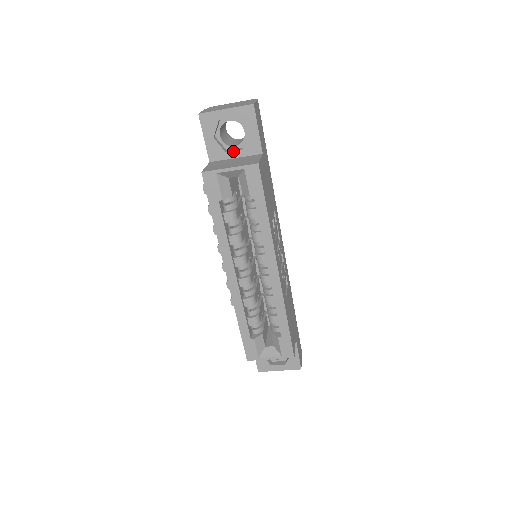
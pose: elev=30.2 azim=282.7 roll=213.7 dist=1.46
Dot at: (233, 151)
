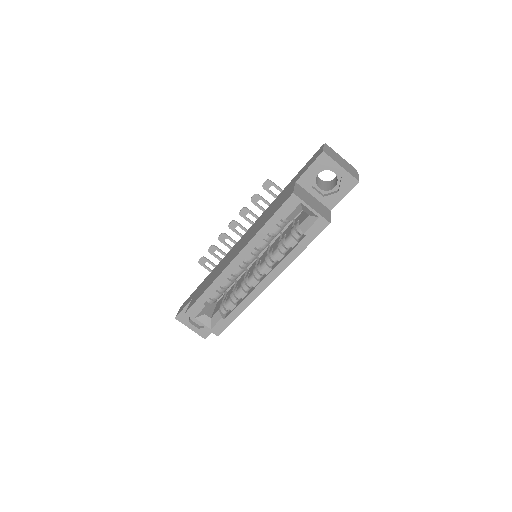
Dot at: (317, 191)
